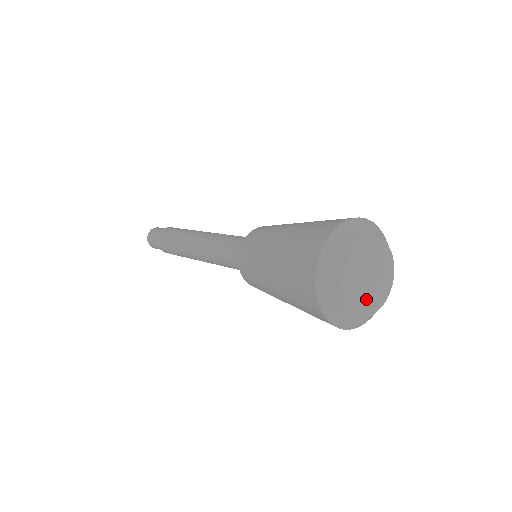
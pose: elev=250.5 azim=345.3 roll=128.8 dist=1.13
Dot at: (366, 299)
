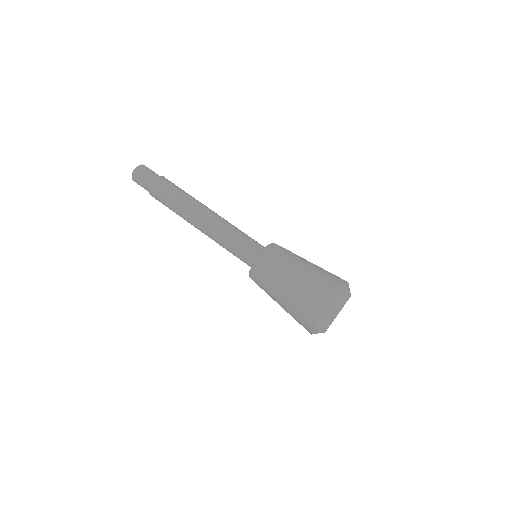
Dot at: occluded
